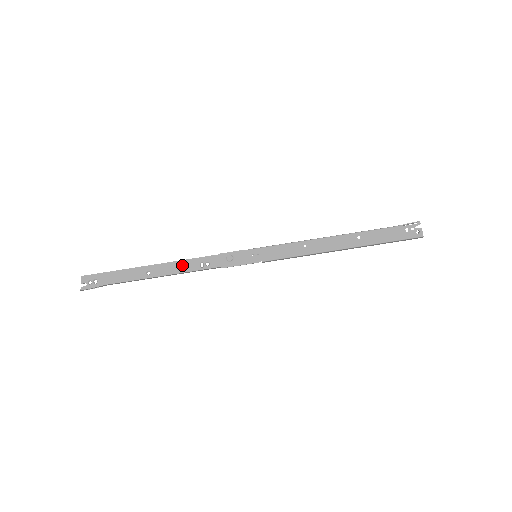
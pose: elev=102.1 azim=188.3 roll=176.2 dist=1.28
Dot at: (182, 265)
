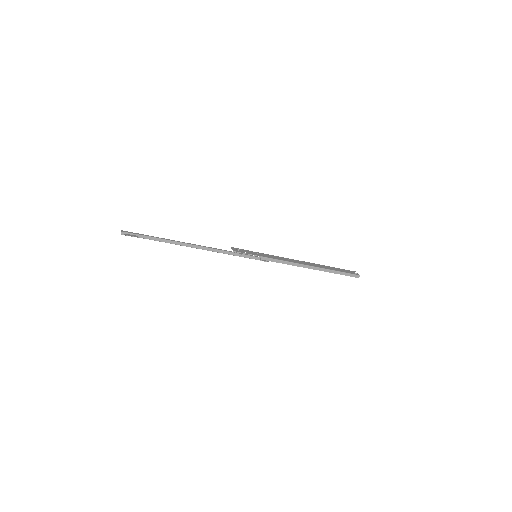
Dot at: occluded
